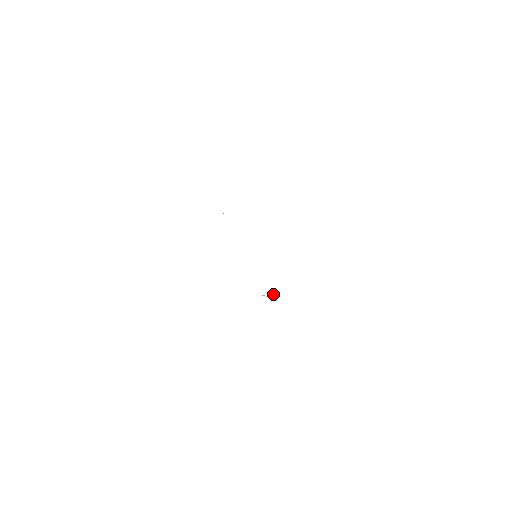
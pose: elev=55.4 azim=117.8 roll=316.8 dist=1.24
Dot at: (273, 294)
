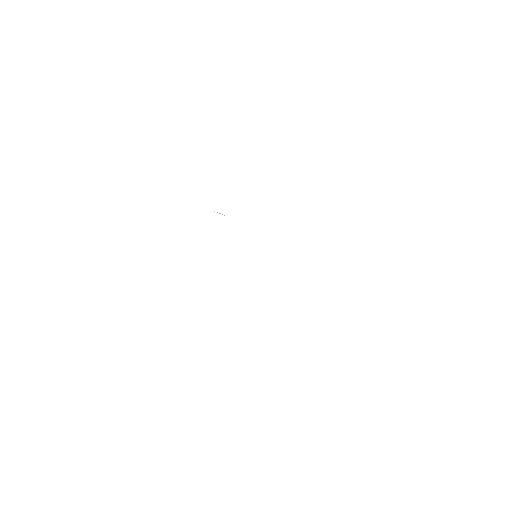
Dot at: occluded
